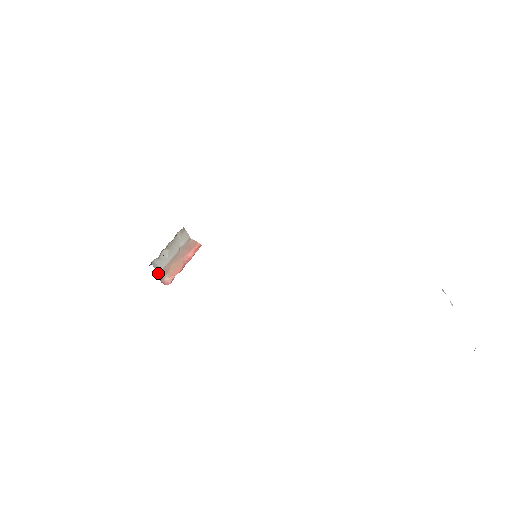
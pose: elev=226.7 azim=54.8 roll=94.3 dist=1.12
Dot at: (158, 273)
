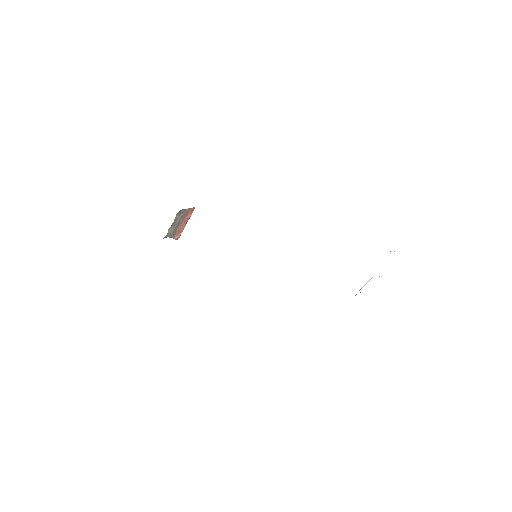
Dot at: occluded
